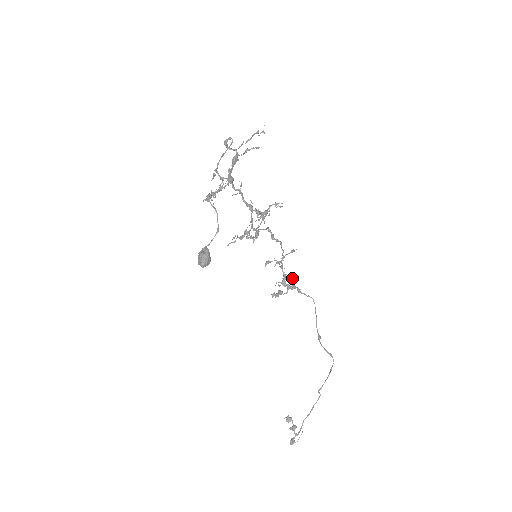
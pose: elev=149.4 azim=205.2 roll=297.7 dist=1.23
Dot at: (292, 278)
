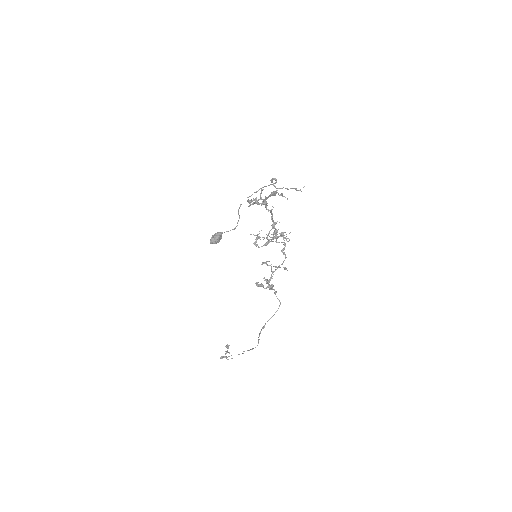
Dot at: (271, 284)
